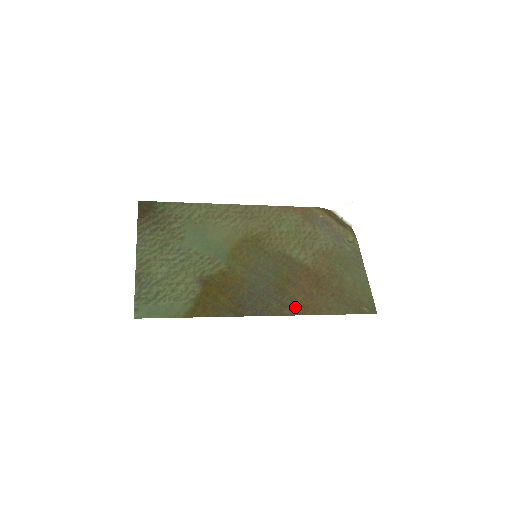
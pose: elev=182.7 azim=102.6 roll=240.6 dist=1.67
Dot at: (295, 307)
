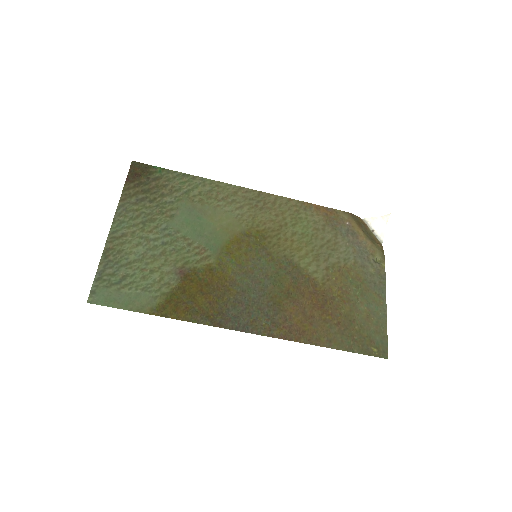
Dot at: (288, 329)
